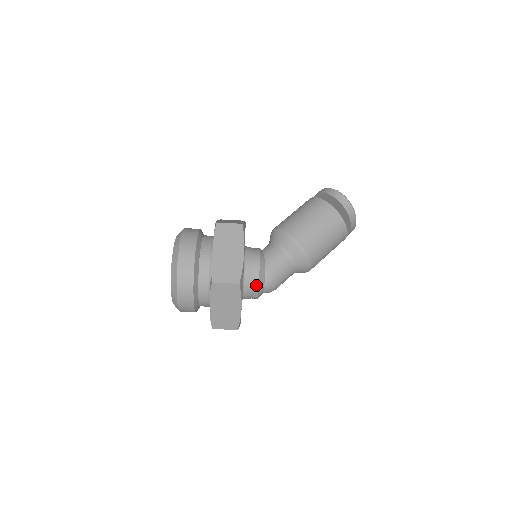
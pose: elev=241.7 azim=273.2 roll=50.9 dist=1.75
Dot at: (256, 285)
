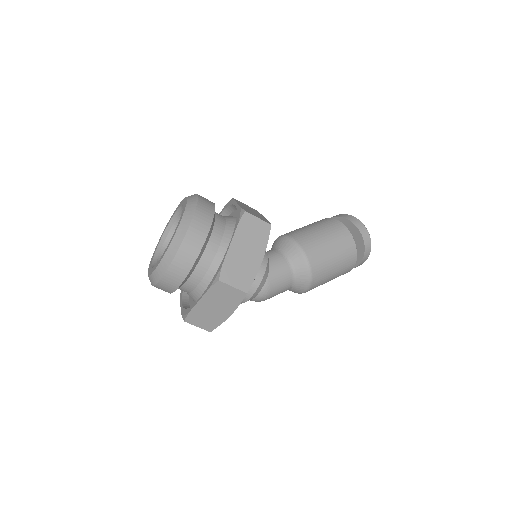
Dot at: (251, 293)
